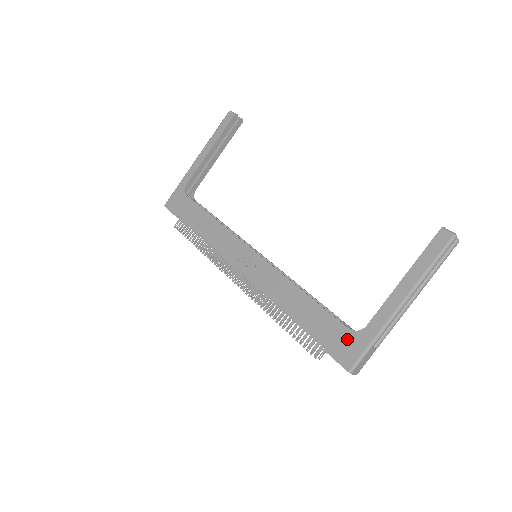
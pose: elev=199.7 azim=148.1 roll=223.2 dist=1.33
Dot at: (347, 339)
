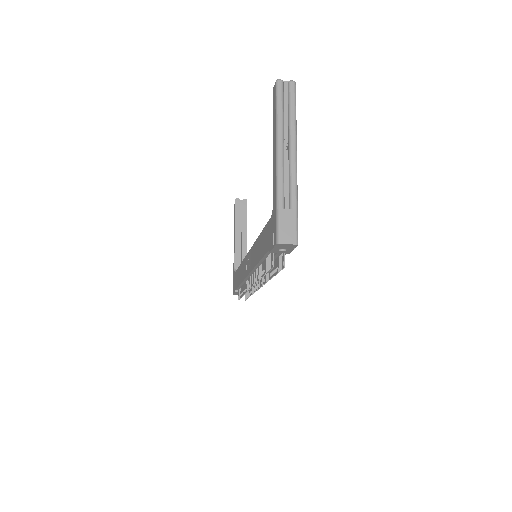
Dot at: (271, 225)
